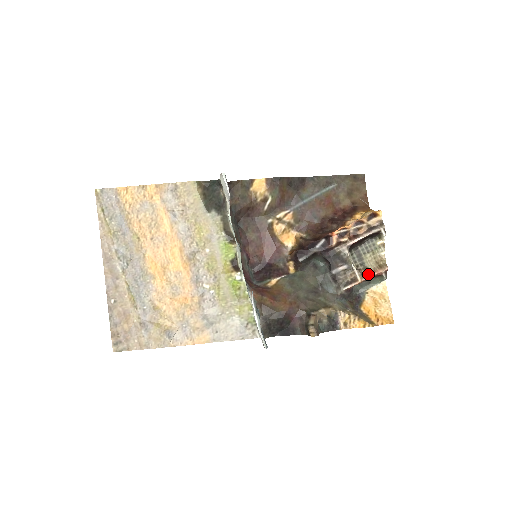
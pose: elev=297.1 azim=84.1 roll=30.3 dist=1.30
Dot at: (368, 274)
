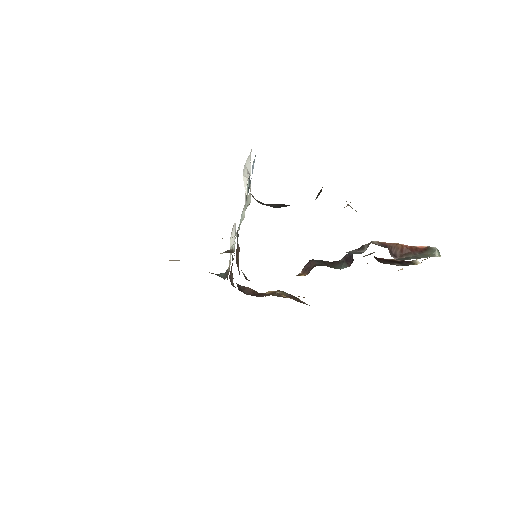
Dot at: (407, 249)
